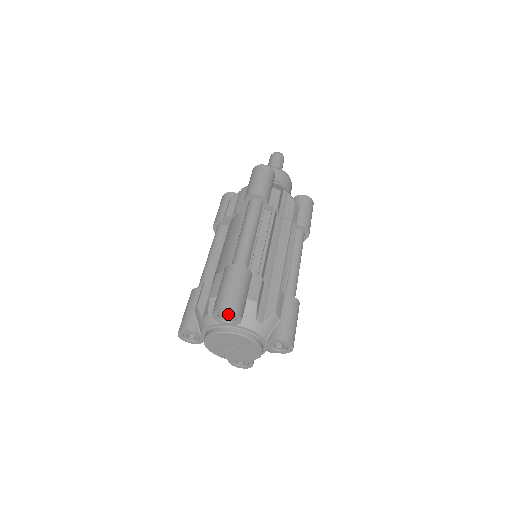
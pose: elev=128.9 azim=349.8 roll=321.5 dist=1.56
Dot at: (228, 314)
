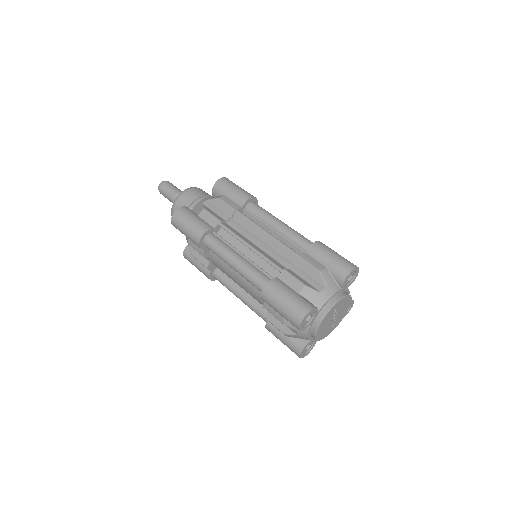
Dot at: occluded
